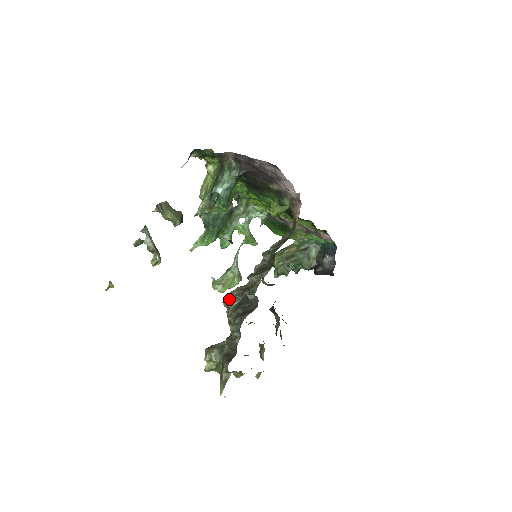
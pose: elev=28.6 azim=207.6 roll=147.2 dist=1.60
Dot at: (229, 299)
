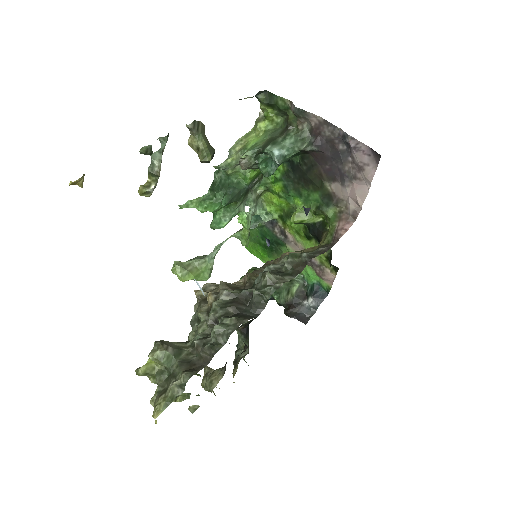
Dot at: (205, 291)
